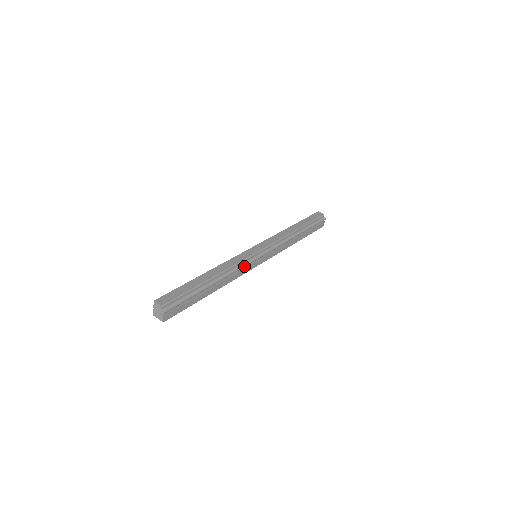
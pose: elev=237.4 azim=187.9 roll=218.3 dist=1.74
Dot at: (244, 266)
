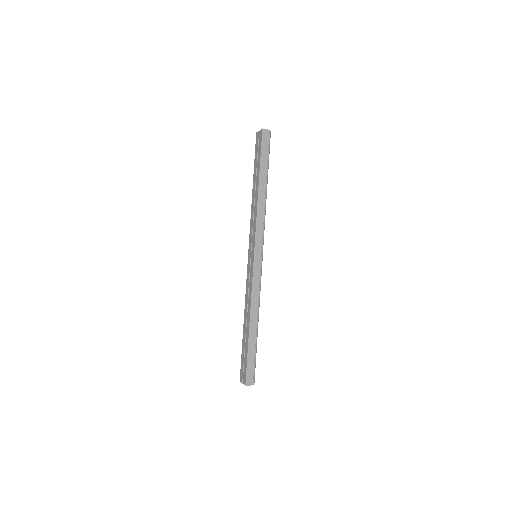
Dot at: (260, 282)
